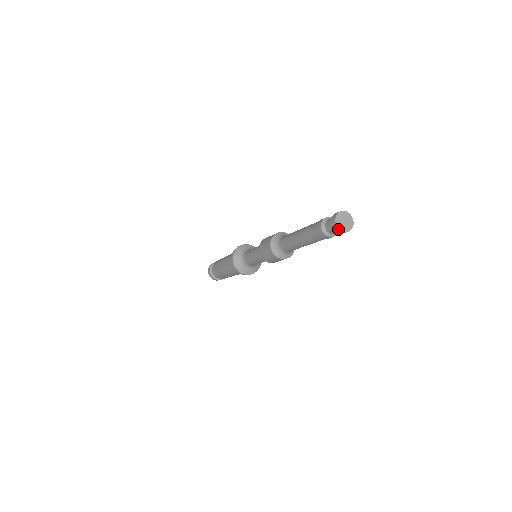
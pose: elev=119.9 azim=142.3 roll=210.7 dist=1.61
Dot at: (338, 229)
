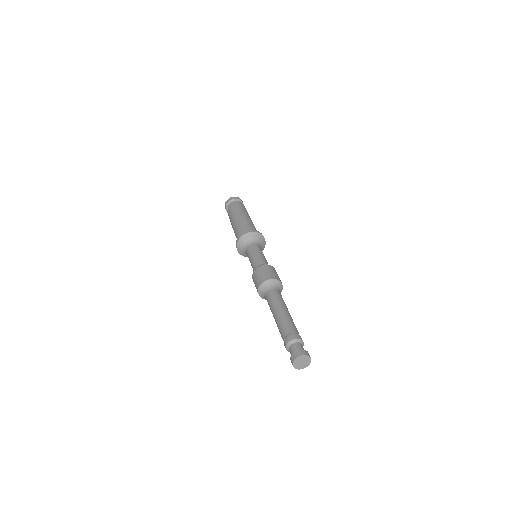
Dot at: (292, 364)
